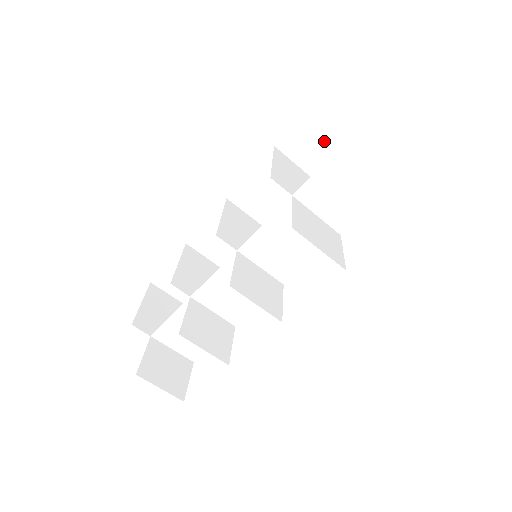
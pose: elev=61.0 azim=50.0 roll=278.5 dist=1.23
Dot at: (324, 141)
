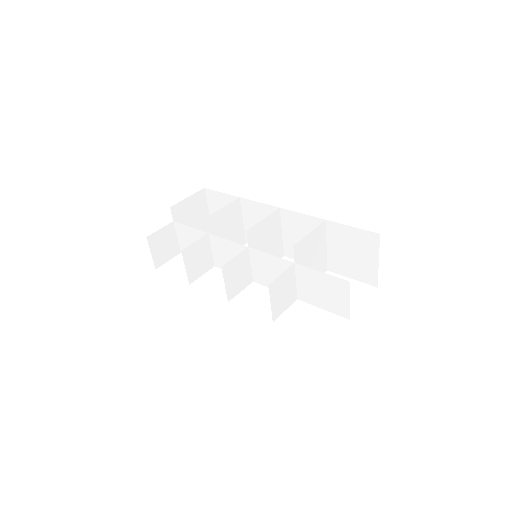
Dot at: (349, 247)
